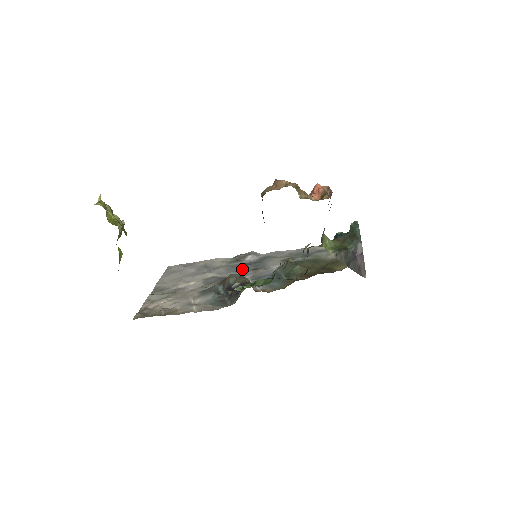
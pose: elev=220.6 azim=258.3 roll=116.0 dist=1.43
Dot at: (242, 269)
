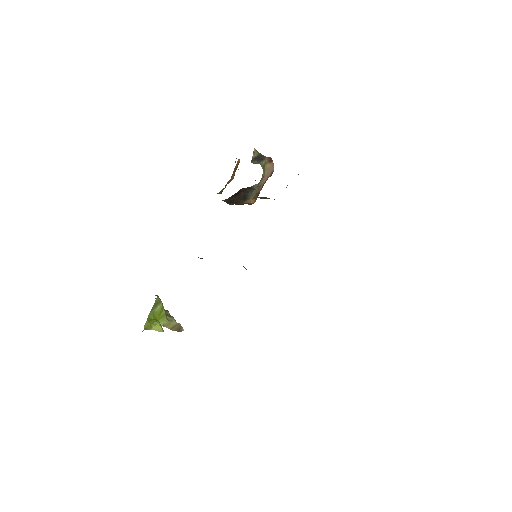
Dot at: occluded
